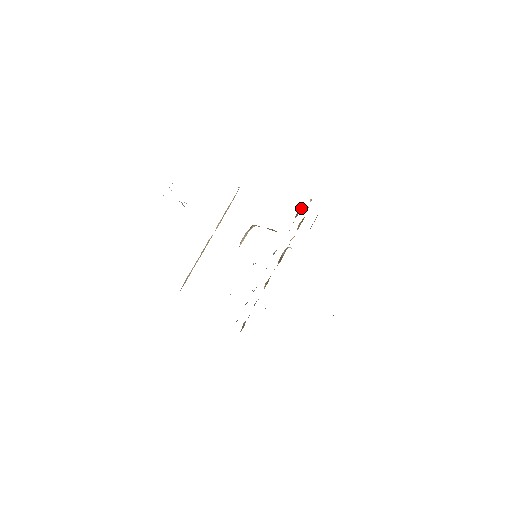
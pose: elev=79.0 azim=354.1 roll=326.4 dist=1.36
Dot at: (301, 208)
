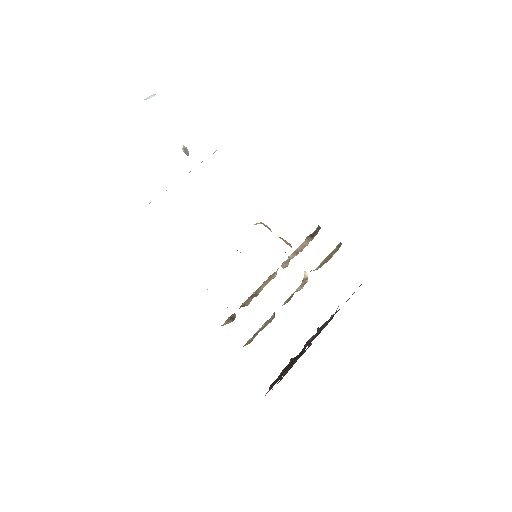
Dot at: (314, 234)
